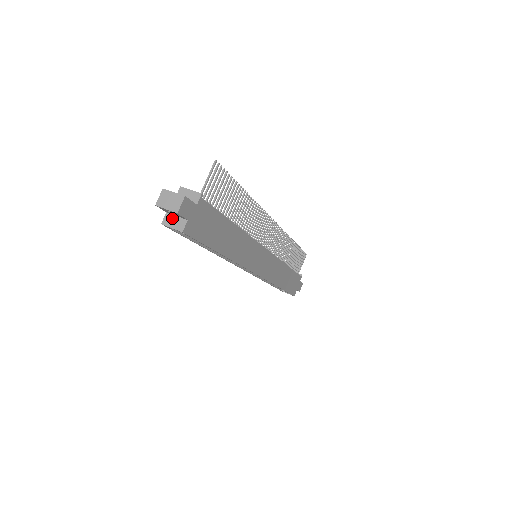
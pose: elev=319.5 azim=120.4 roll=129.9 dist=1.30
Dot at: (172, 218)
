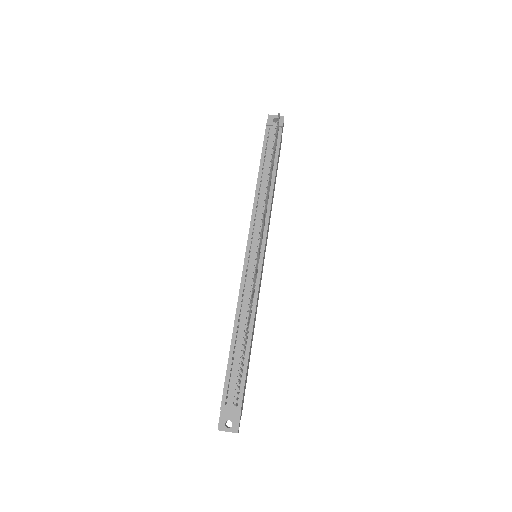
Dot at: occluded
